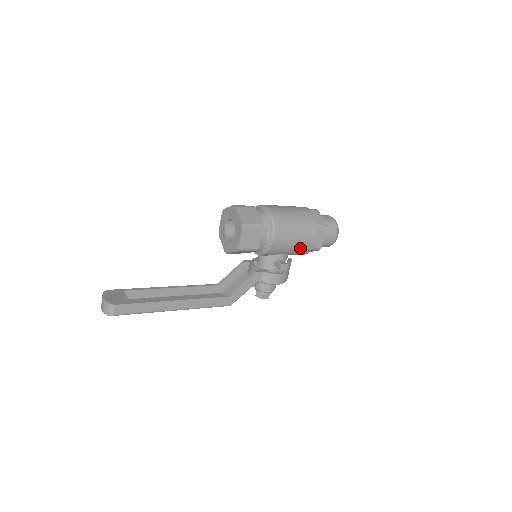
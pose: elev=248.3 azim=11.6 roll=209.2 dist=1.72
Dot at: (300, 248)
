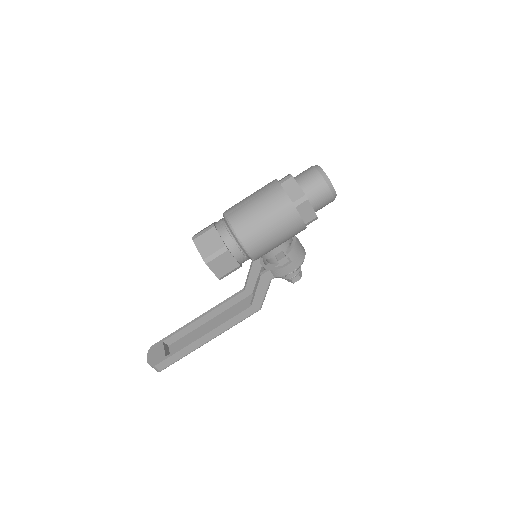
Dot at: (289, 235)
